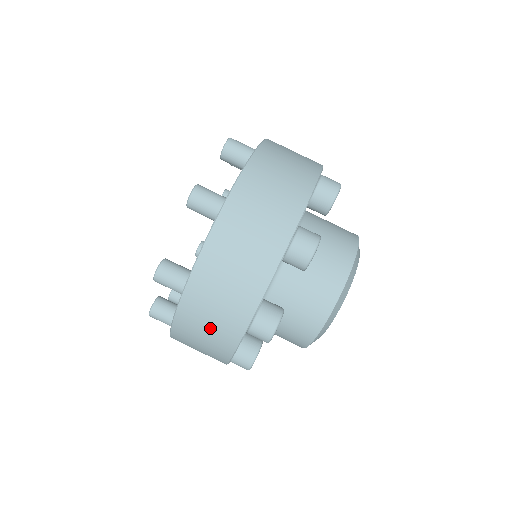
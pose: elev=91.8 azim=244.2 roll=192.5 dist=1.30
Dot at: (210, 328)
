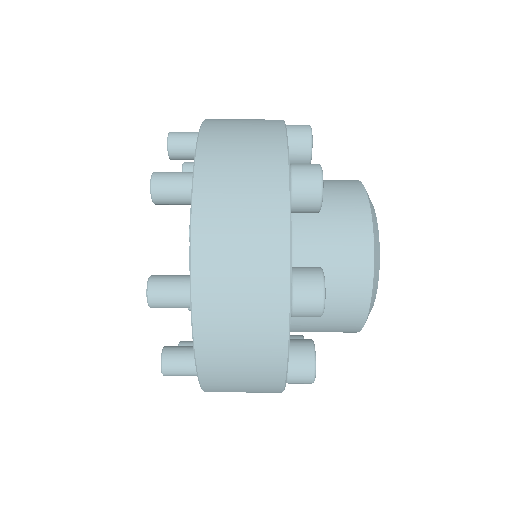
Dot at: (246, 392)
